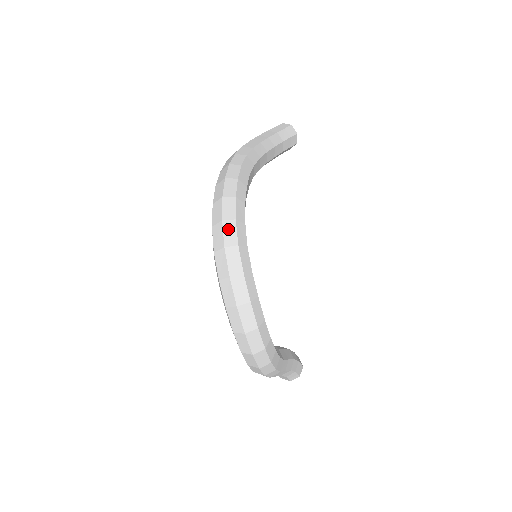
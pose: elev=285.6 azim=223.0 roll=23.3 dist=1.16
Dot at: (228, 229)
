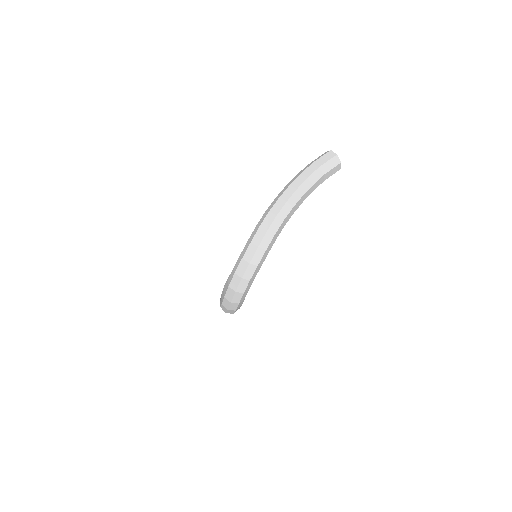
Dot at: (243, 284)
